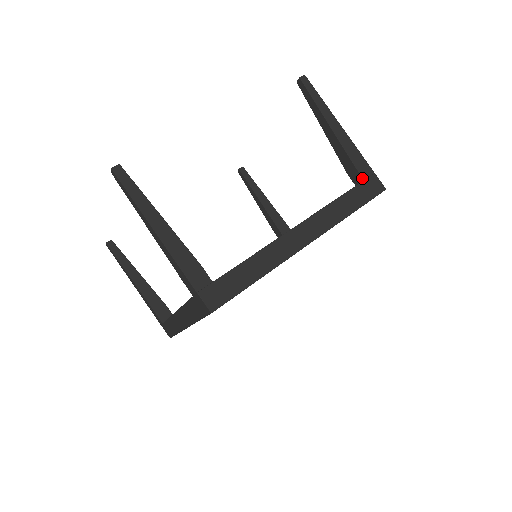
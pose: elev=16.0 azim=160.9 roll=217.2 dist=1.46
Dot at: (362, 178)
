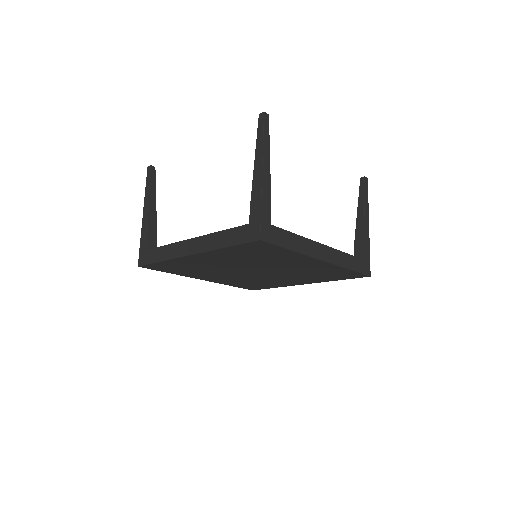
Dot at: (363, 258)
